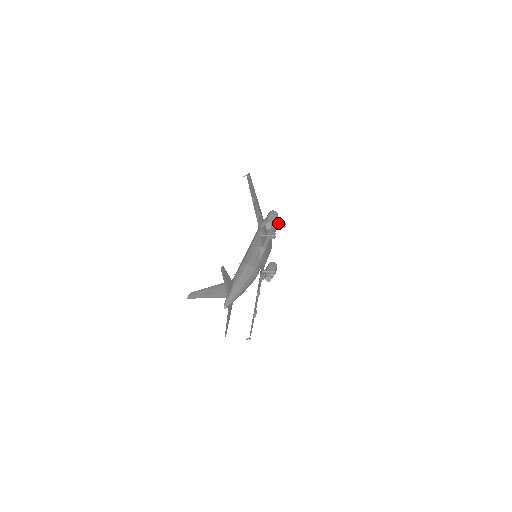
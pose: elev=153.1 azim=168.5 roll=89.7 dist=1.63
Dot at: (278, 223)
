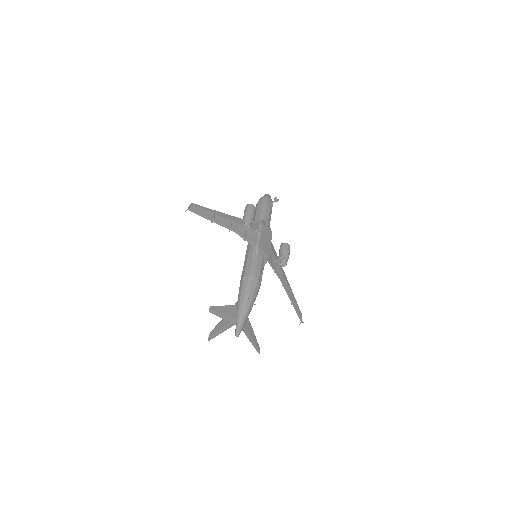
Dot at: (269, 201)
